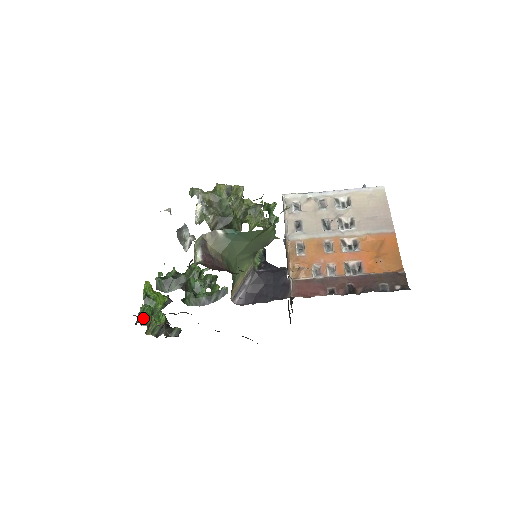
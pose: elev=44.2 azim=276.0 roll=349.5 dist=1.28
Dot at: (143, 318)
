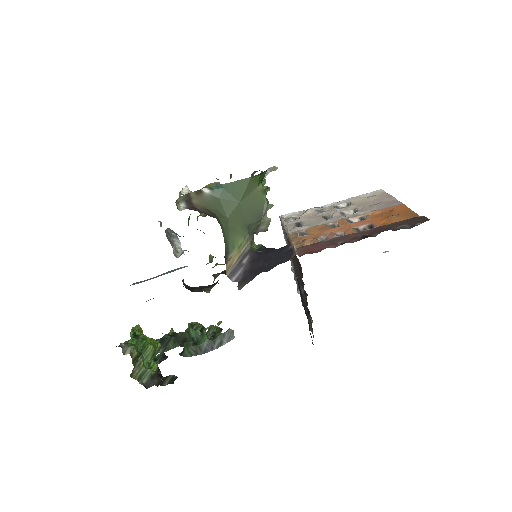
Dot at: (127, 347)
